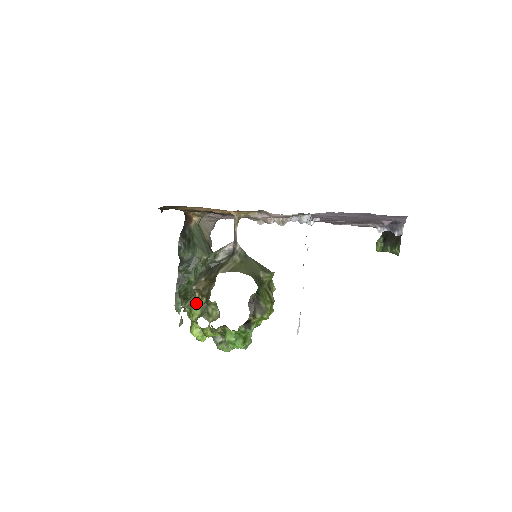
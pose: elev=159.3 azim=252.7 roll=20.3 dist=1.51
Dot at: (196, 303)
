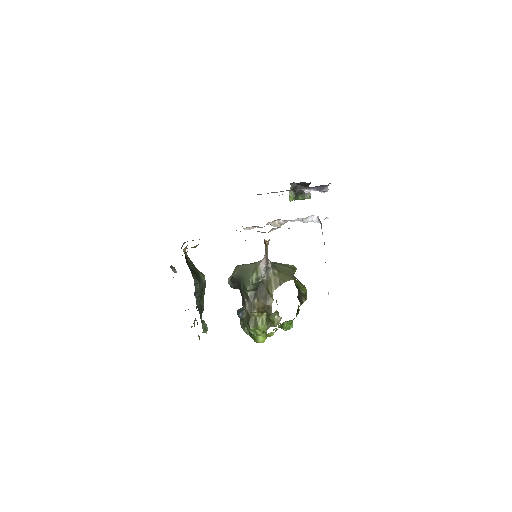
Dot at: (259, 320)
